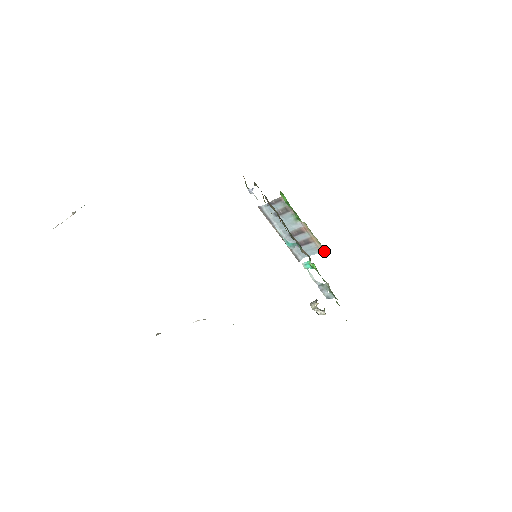
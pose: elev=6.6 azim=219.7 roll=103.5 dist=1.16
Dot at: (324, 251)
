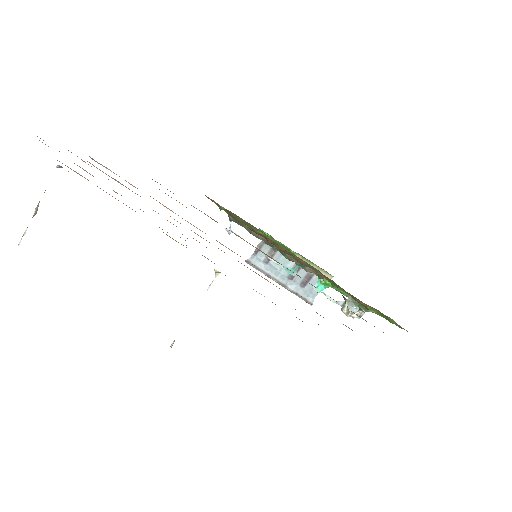
Dot at: (331, 277)
